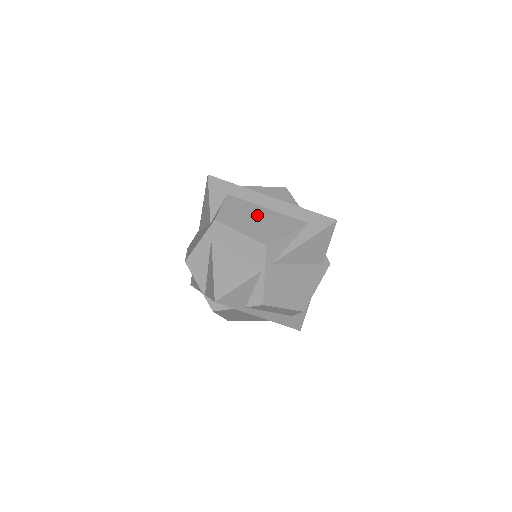
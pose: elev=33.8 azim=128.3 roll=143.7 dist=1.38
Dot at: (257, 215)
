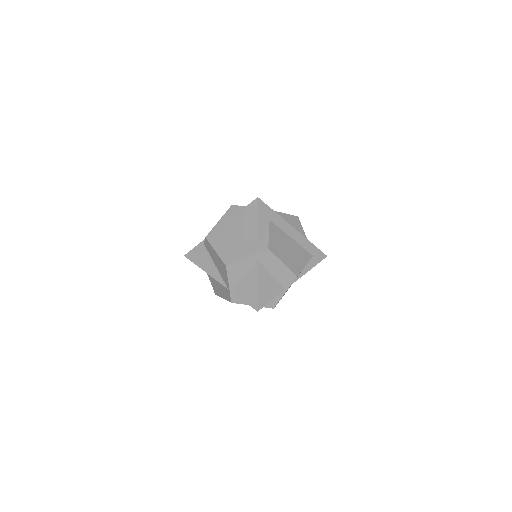
Dot at: (289, 245)
